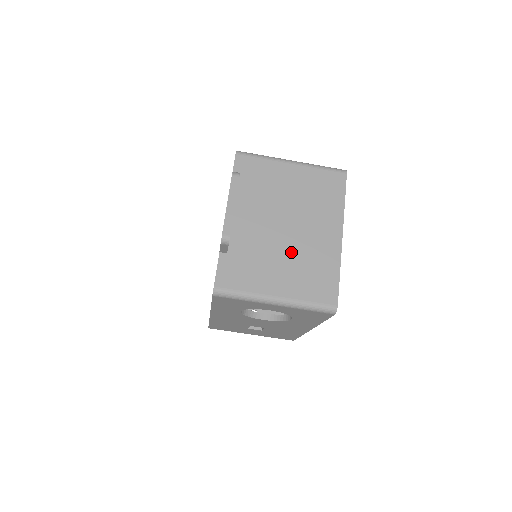
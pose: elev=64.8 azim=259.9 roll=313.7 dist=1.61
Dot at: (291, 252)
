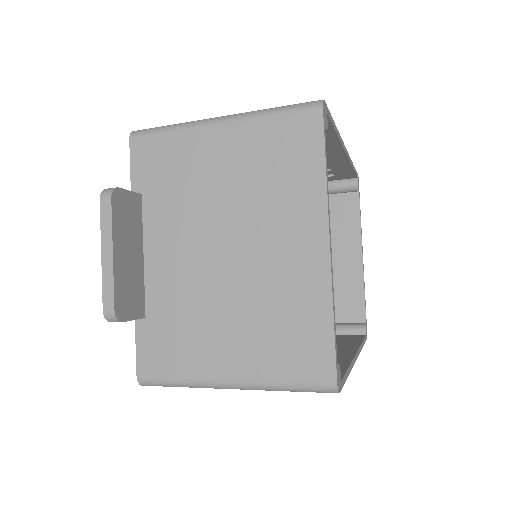
Dot at: (241, 295)
